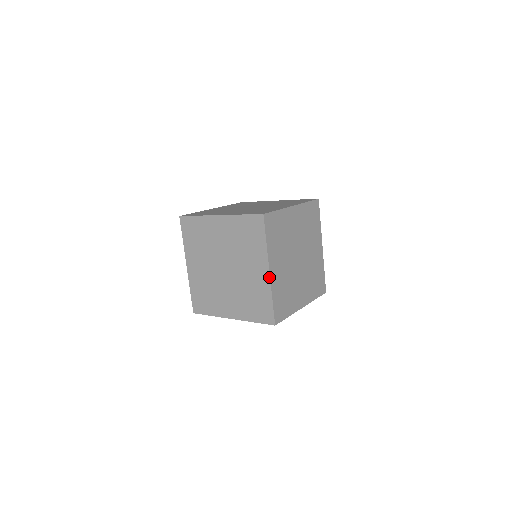
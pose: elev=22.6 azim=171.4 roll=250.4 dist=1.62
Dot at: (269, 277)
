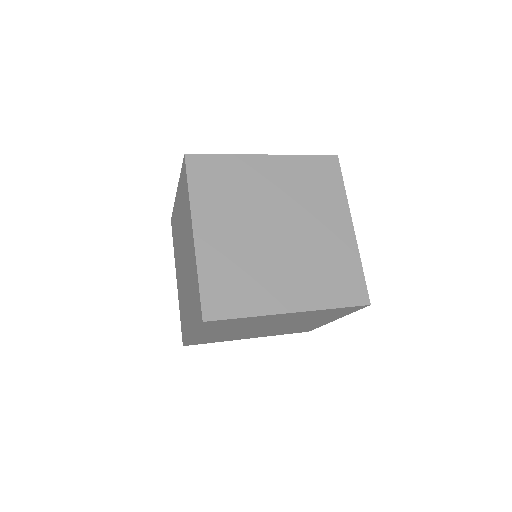
Dot at: (354, 234)
